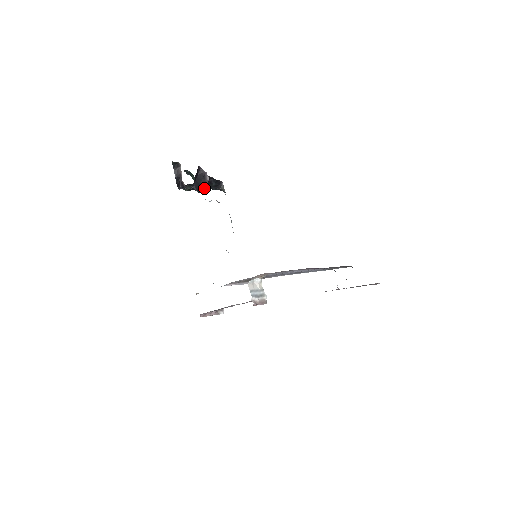
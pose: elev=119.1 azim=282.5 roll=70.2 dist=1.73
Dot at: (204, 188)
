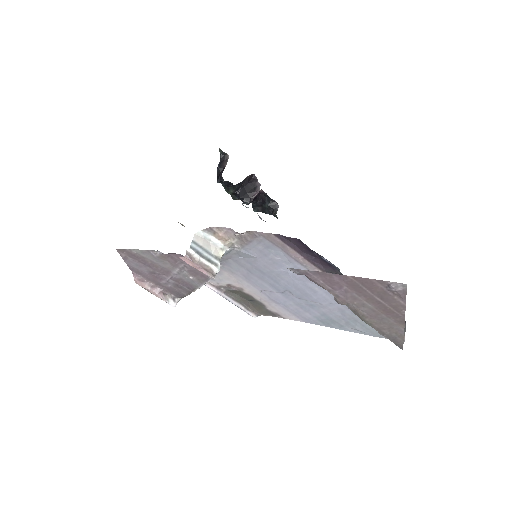
Dot at: (251, 200)
